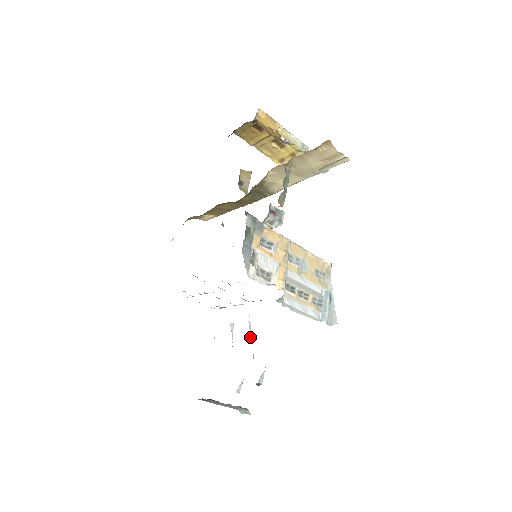
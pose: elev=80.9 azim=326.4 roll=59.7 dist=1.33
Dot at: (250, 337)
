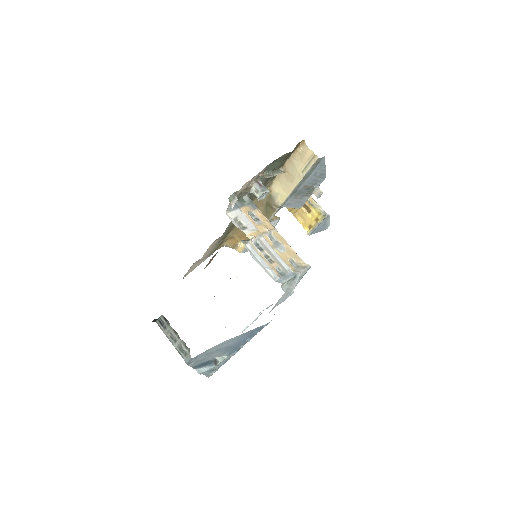
Dot at: occluded
